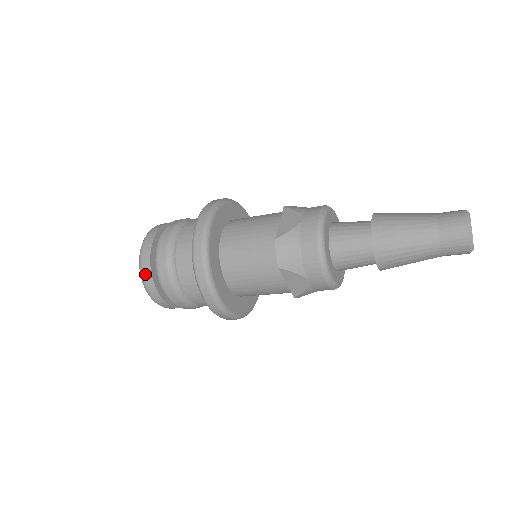
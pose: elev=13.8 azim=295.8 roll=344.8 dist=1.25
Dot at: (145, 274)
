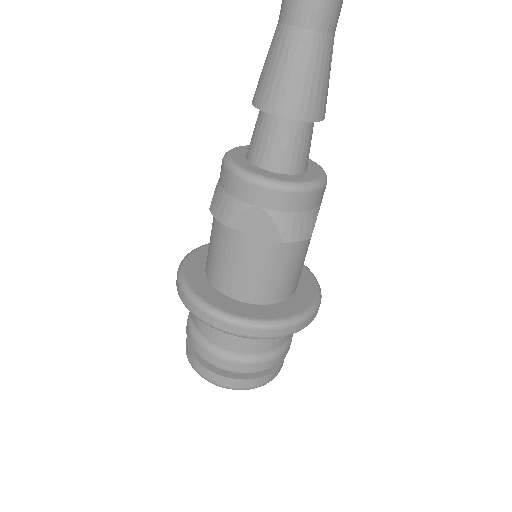
Dot at: (193, 364)
